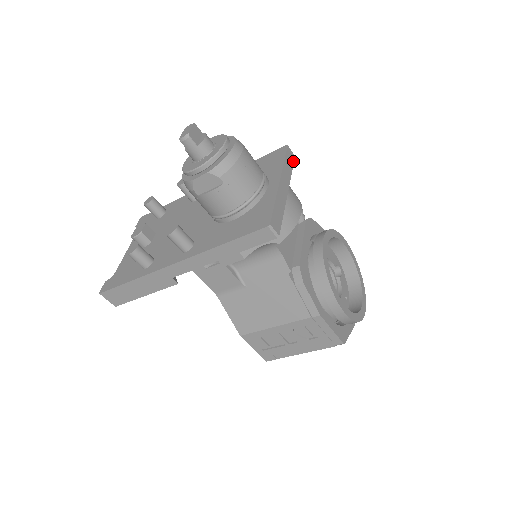
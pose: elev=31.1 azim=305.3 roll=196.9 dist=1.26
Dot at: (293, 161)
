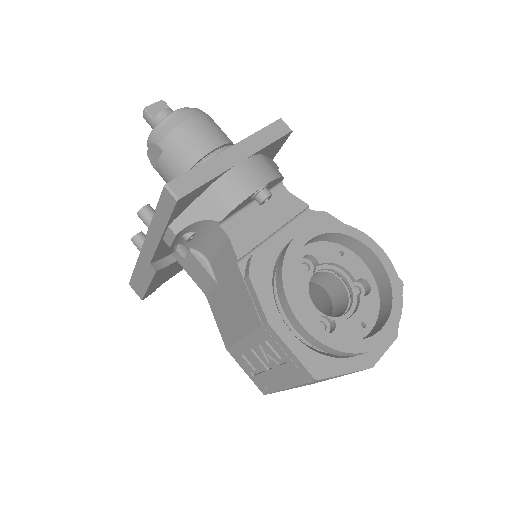
Dot at: (283, 135)
